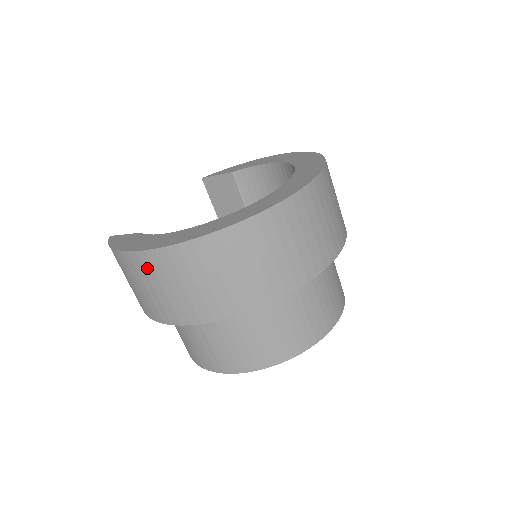
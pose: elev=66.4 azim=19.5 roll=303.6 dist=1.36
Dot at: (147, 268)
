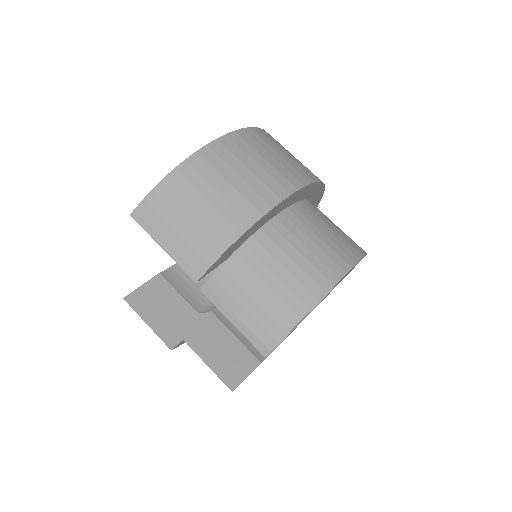
Dot at: (234, 150)
